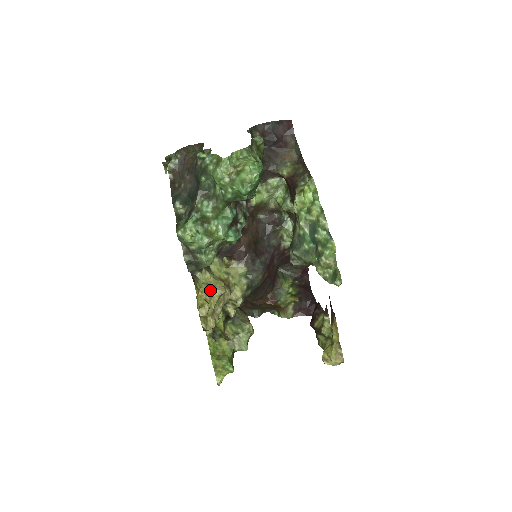
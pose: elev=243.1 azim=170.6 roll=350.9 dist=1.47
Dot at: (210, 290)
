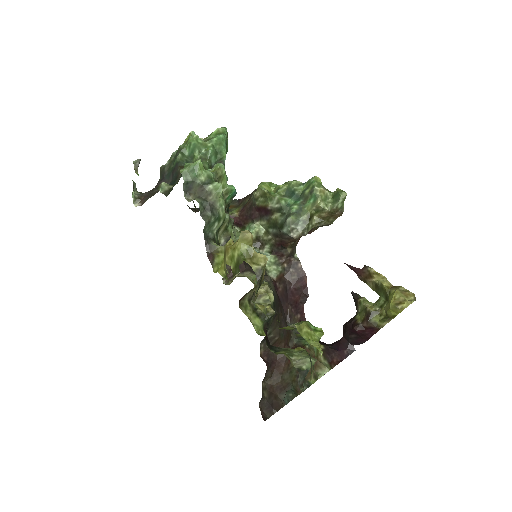
Dot at: occluded
